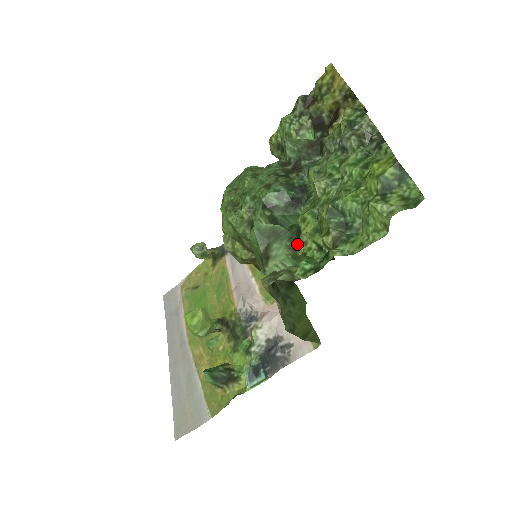
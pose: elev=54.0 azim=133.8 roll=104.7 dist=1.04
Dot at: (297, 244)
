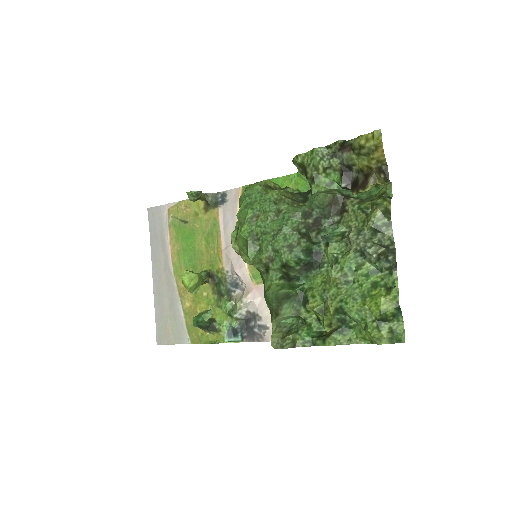
Dot at: (302, 308)
